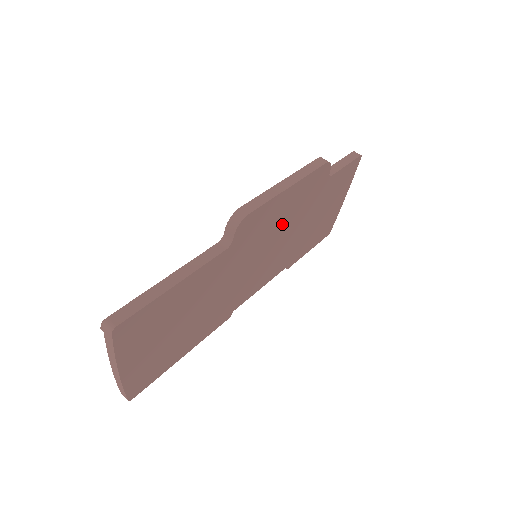
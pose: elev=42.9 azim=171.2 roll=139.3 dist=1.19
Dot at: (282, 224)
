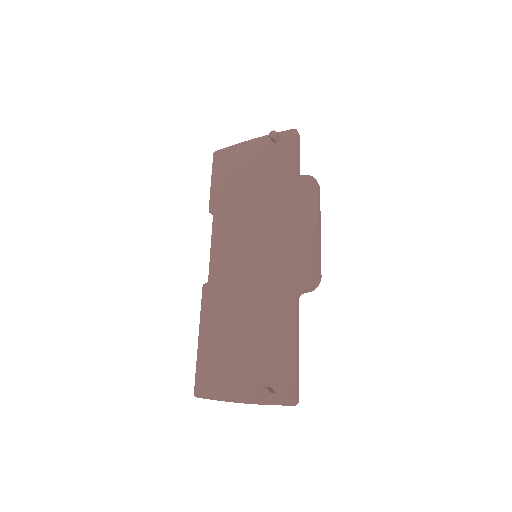
Dot at: occluded
